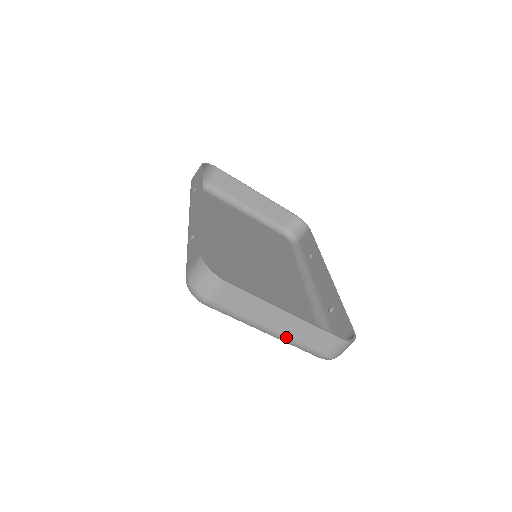
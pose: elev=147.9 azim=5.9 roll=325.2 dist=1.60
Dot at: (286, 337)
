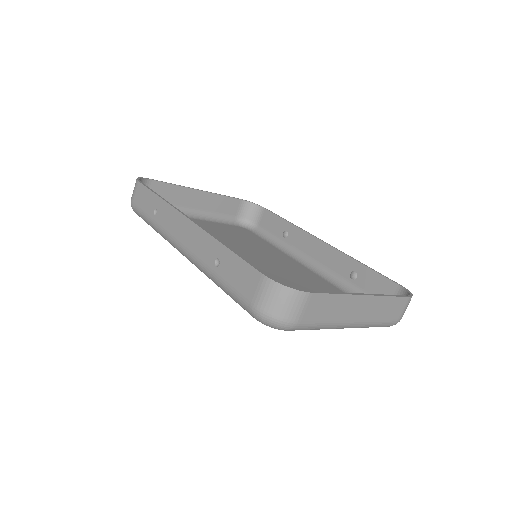
Dot at: (365, 322)
